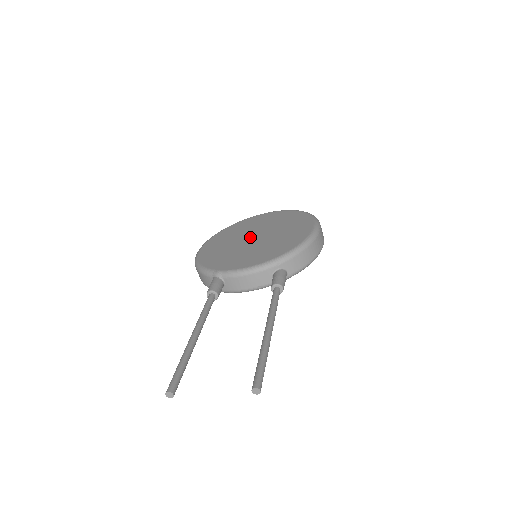
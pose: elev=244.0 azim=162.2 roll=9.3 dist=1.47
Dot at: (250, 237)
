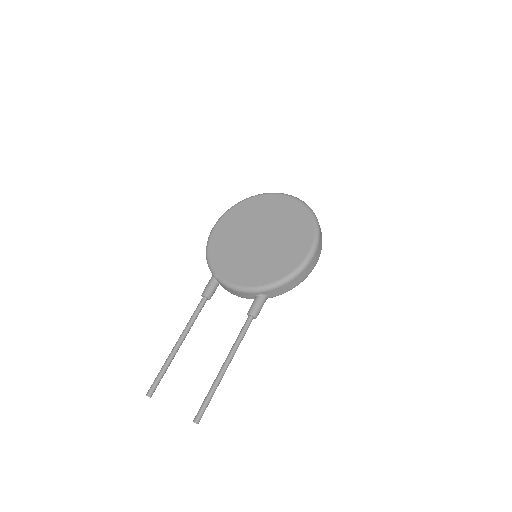
Dot at: (256, 234)
